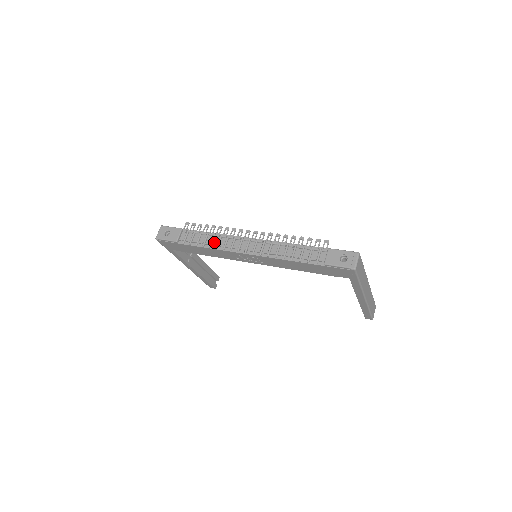
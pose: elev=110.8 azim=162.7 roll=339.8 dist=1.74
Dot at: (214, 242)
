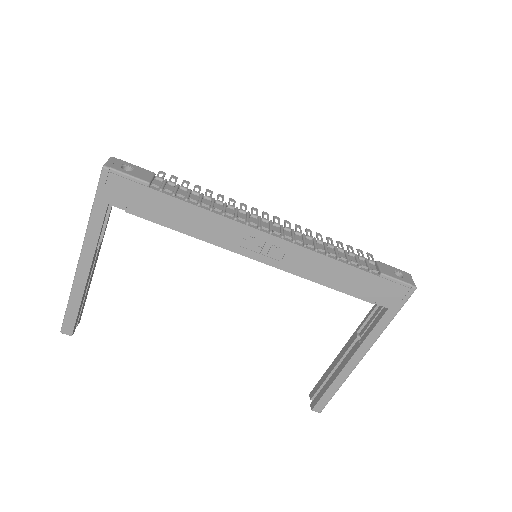
Dot at: (216, 207)
